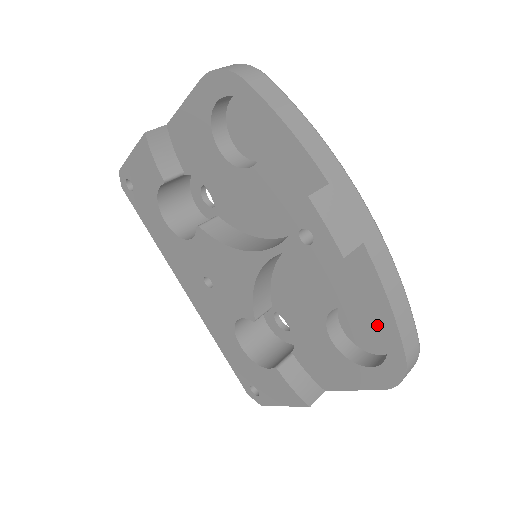
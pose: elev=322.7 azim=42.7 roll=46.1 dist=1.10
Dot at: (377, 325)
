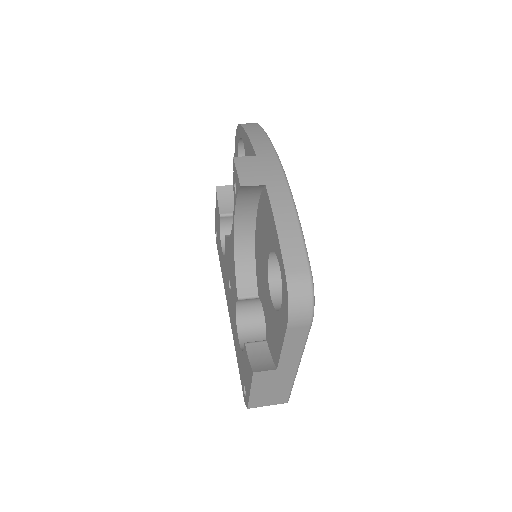
Dot at: (276, 254)
